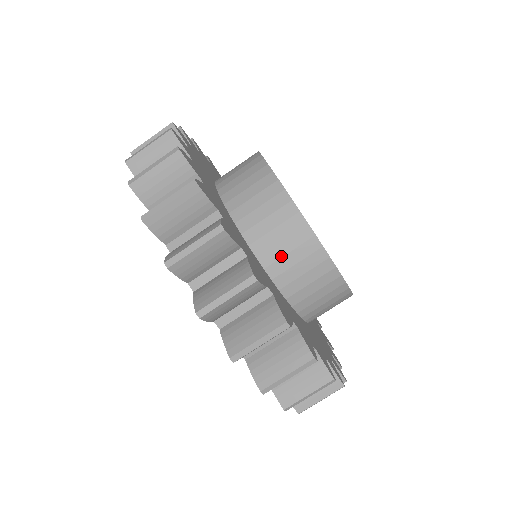
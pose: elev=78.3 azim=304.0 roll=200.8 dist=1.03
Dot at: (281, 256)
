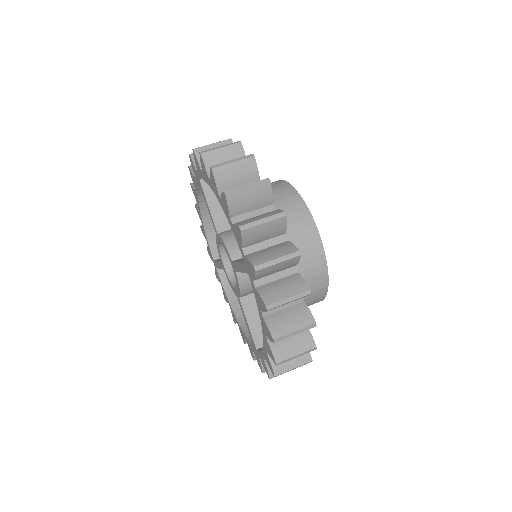
Dot at: (301, 271)
